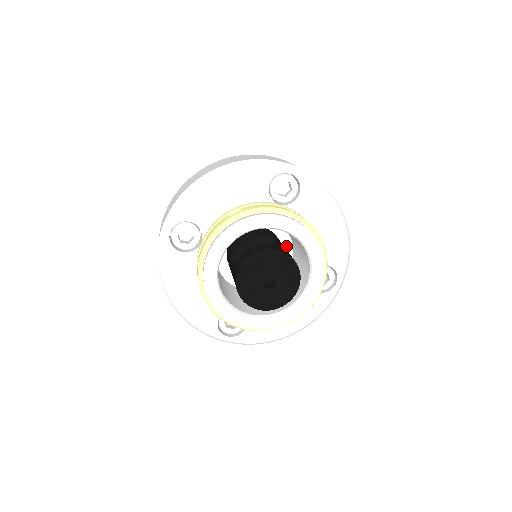
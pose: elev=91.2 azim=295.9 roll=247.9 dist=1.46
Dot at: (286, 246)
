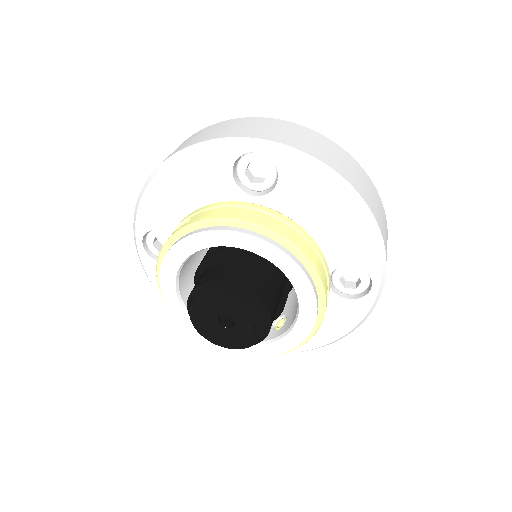
Dot at: occluded
